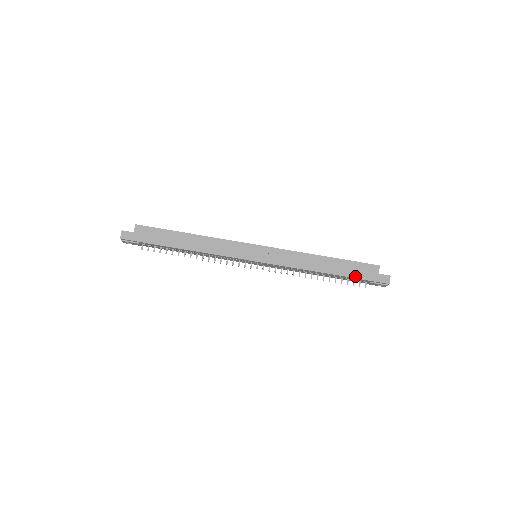
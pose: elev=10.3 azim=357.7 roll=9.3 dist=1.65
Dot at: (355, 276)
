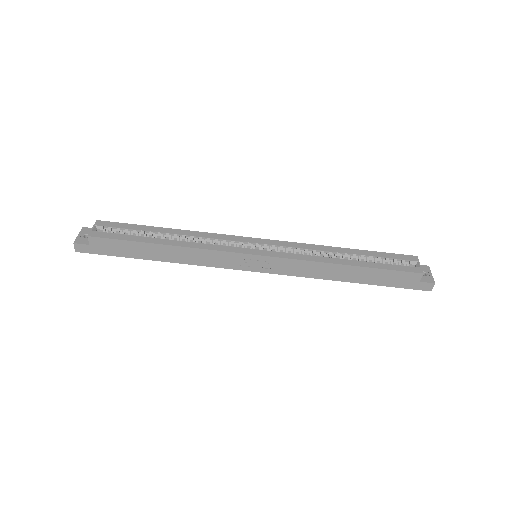
Dot at: (386, 284)
